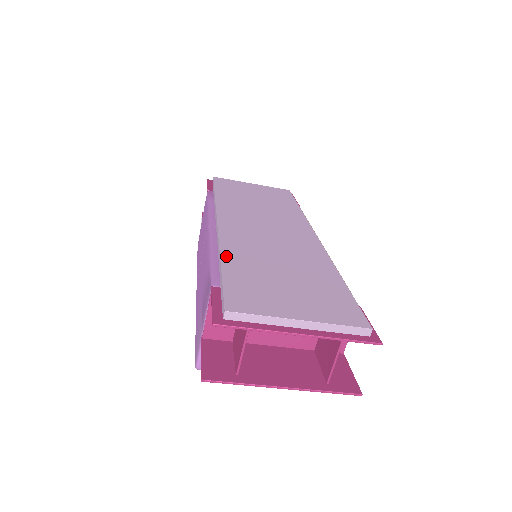
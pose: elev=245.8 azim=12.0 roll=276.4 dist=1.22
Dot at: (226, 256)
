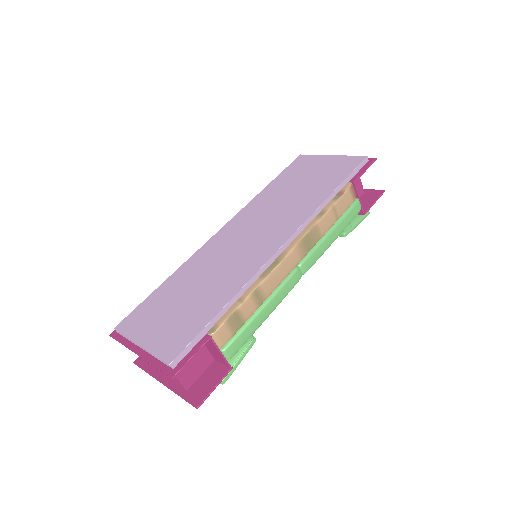
Dot at: (175, 274)
